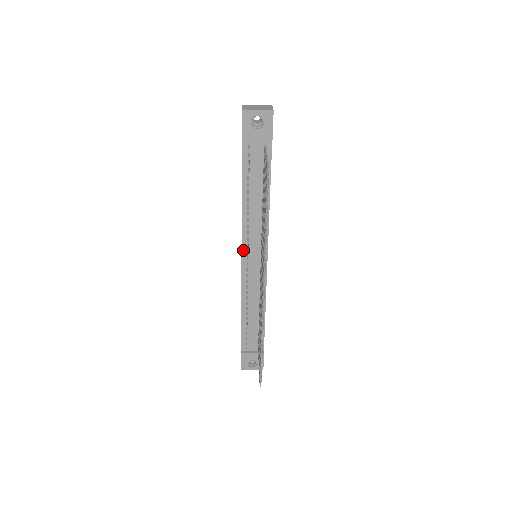
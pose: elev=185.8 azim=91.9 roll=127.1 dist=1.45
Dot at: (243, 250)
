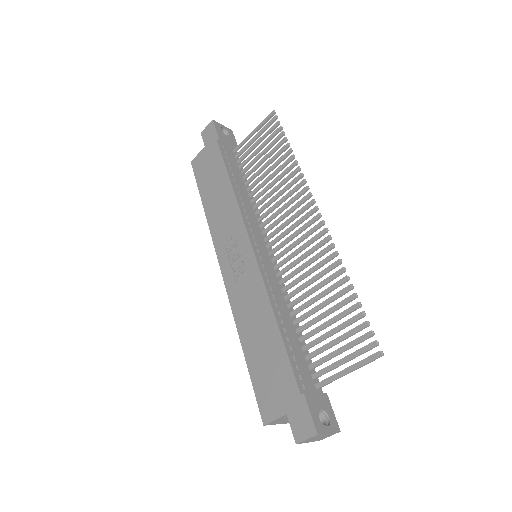
Dot at: (249, 233)
